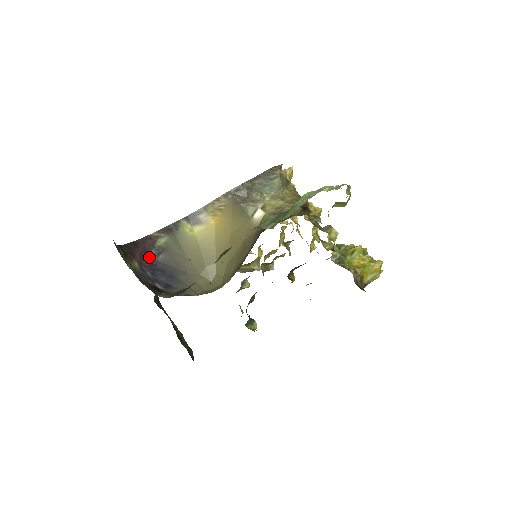
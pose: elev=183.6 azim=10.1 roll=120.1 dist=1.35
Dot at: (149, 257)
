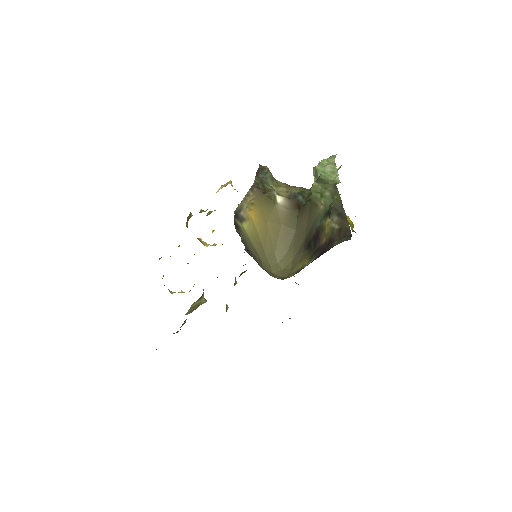
Dot at: occluded
